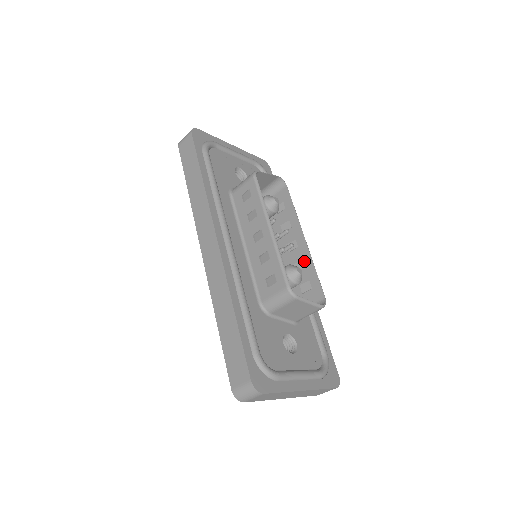
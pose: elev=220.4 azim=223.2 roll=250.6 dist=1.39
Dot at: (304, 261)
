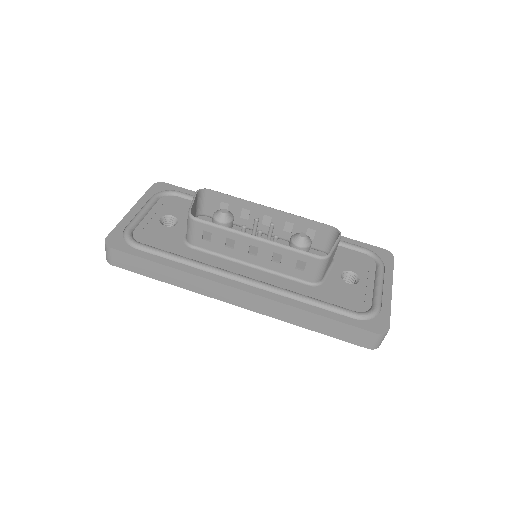
Dot at: (288, 221)
